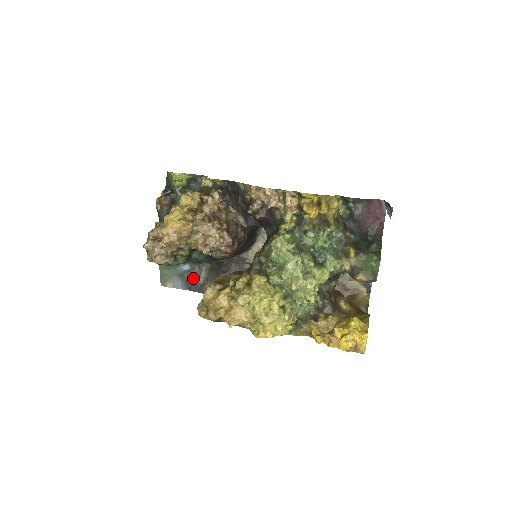
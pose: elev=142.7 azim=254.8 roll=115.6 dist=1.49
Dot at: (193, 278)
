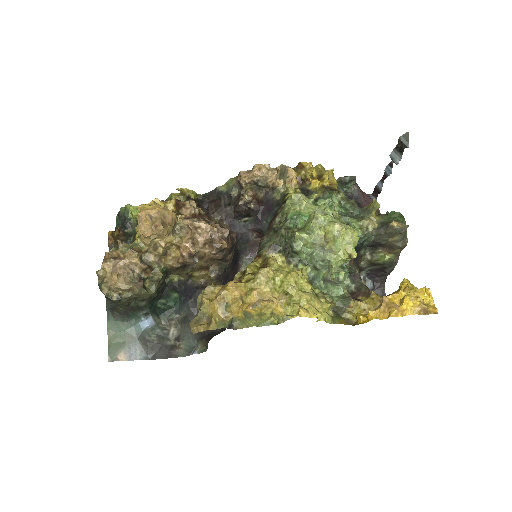
Dot at: (158, 339)
